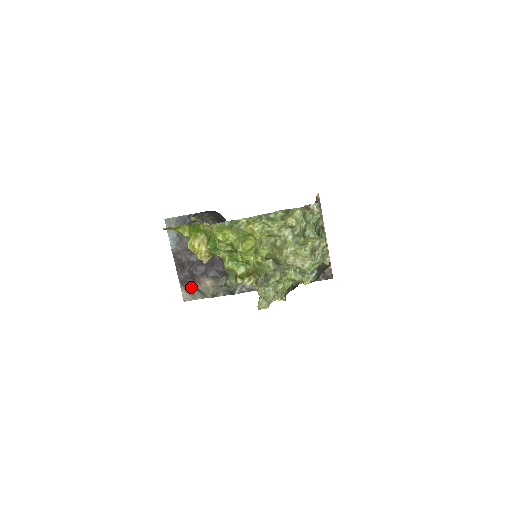
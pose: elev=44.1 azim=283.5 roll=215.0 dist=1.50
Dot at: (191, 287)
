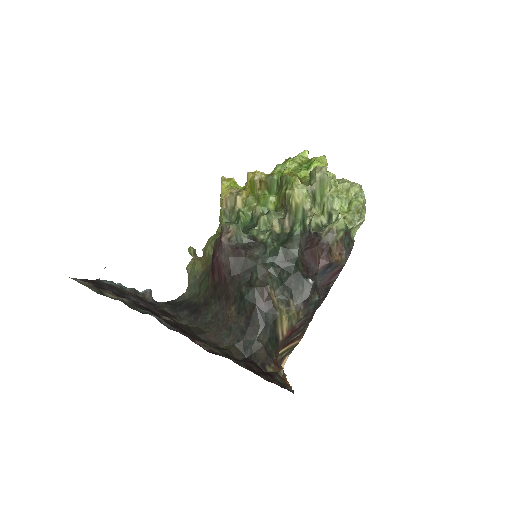
Dot at: (93, 285)
